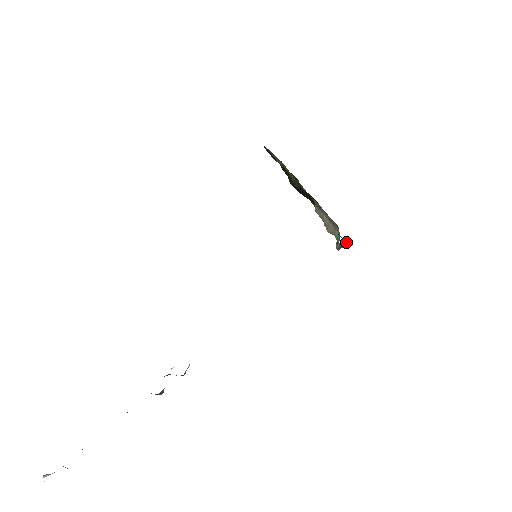
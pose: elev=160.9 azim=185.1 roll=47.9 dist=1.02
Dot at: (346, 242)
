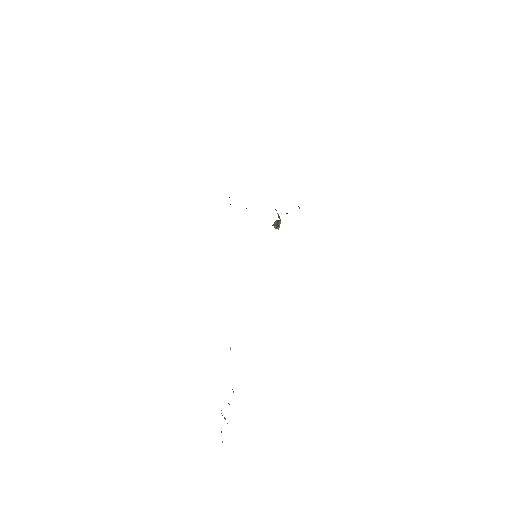
Dot at: (279, 221)
